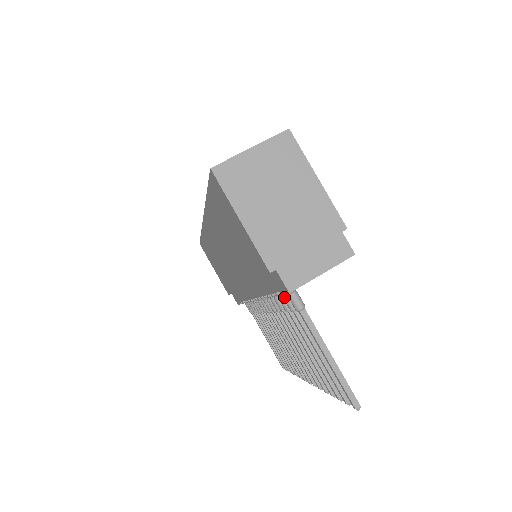
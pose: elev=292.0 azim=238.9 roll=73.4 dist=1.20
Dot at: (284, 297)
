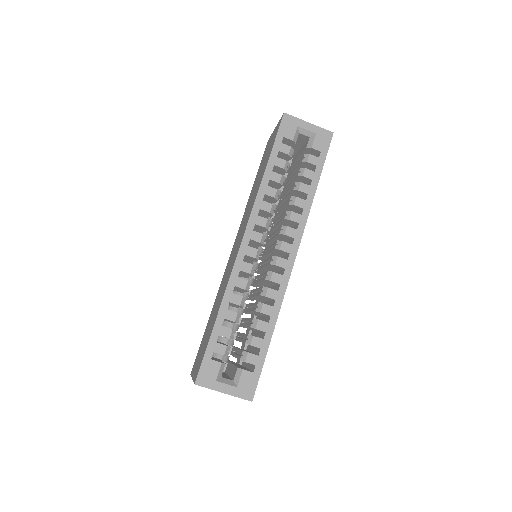
Dot at: occluded
